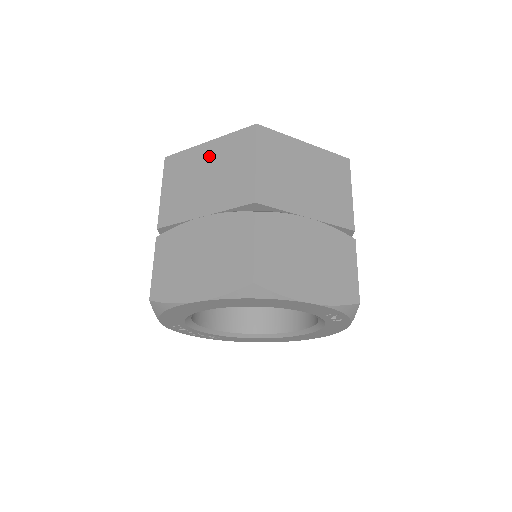
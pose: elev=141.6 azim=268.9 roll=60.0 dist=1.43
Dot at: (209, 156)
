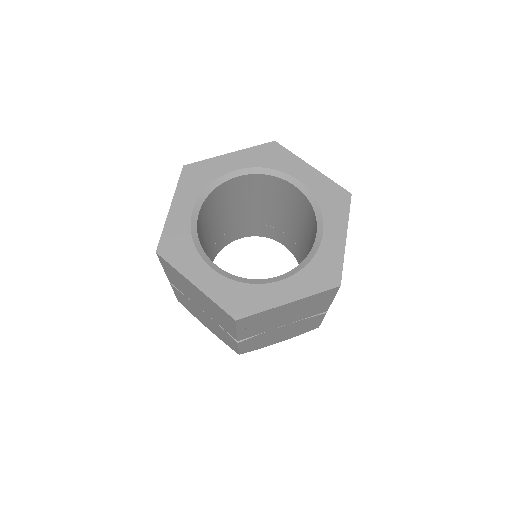
Dot at: (198, 294)
